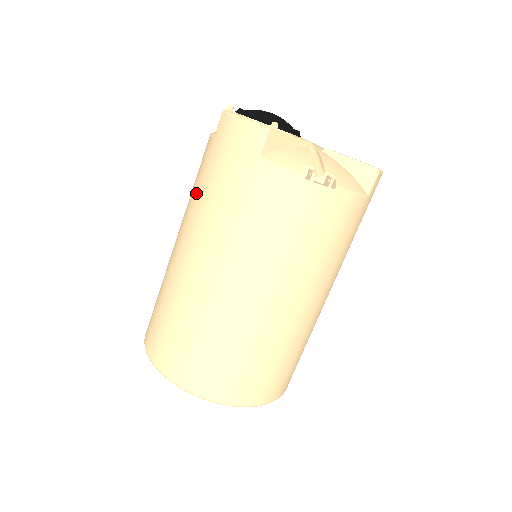
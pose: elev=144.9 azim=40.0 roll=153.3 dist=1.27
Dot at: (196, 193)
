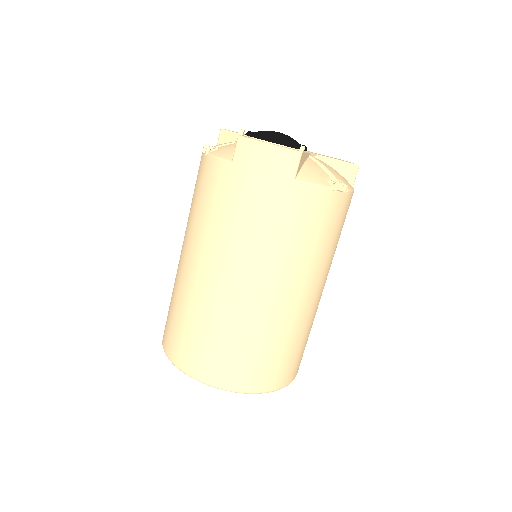
Dot at: (221, 218)
